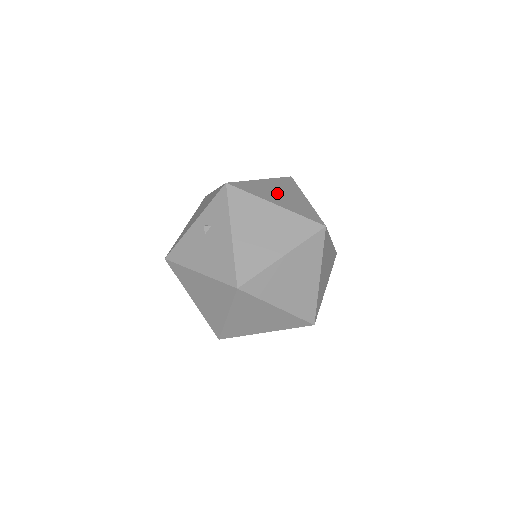
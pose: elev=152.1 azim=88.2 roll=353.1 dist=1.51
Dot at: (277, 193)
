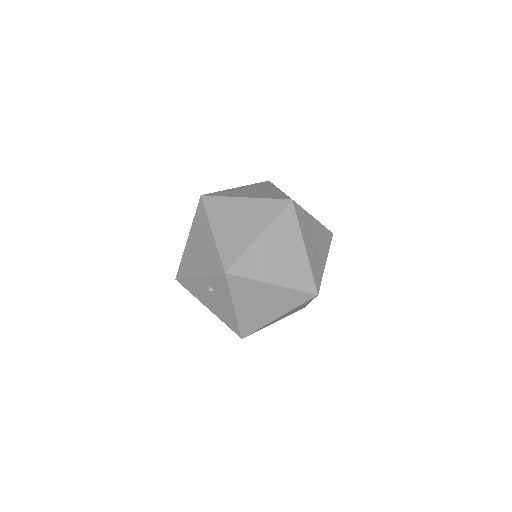
Dot at: (275, 258)
